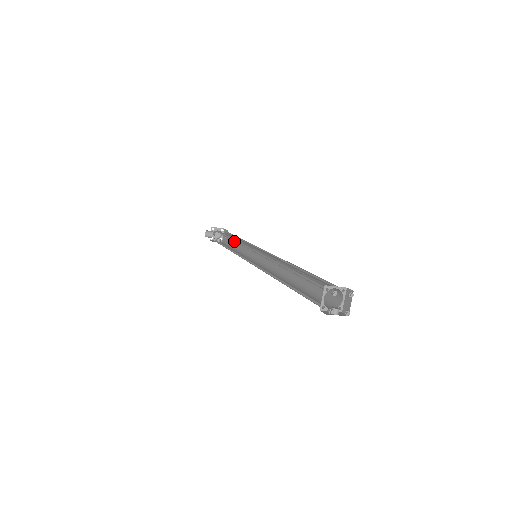
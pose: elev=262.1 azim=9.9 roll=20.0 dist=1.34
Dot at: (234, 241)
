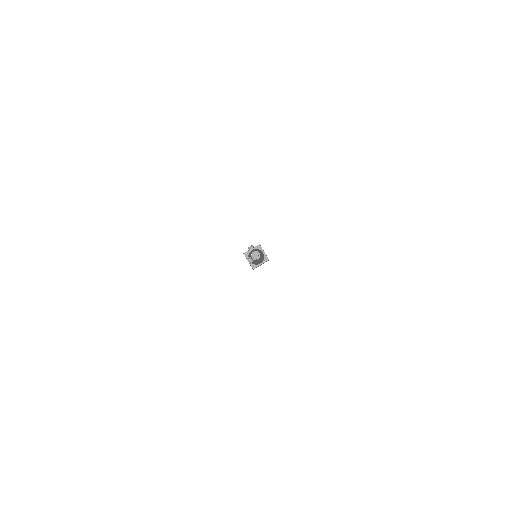
Dot at: occluded
